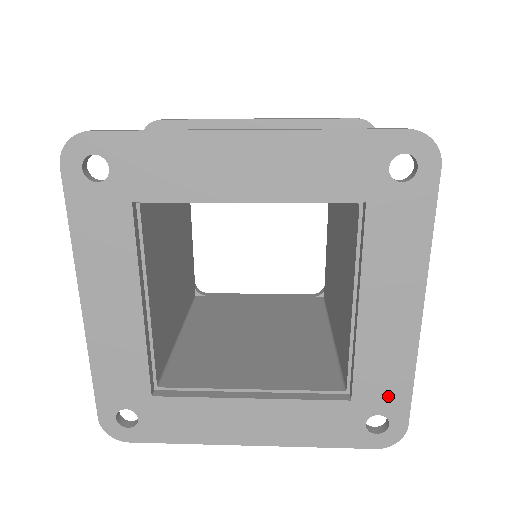
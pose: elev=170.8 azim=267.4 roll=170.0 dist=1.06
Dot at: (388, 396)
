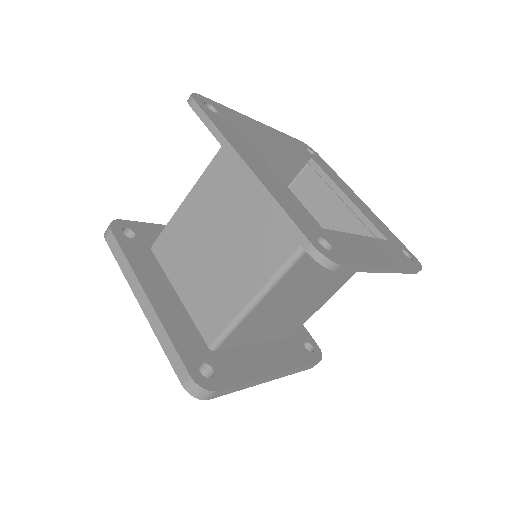
Dot at: (394, 239)
